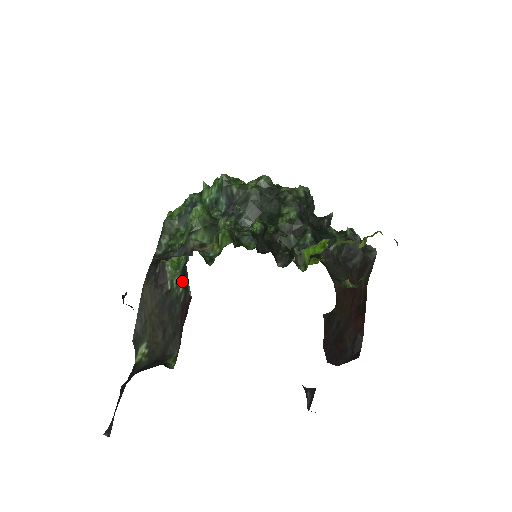
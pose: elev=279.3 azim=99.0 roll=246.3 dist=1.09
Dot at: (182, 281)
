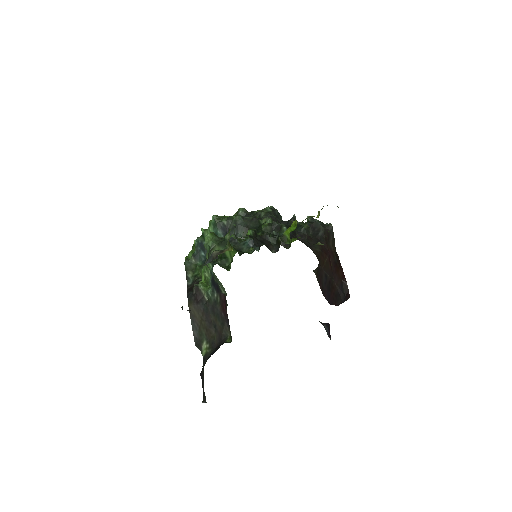
Dot at: (214, 289)
